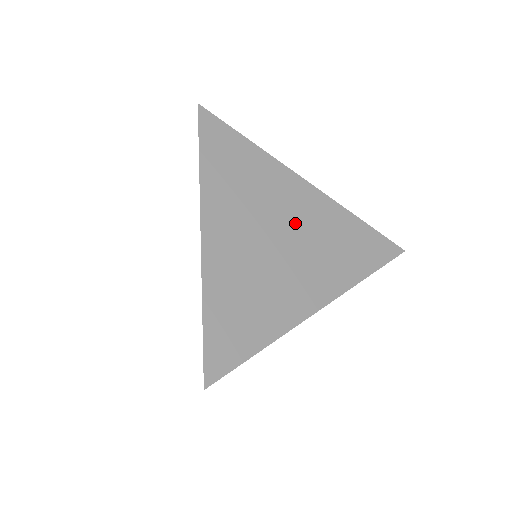
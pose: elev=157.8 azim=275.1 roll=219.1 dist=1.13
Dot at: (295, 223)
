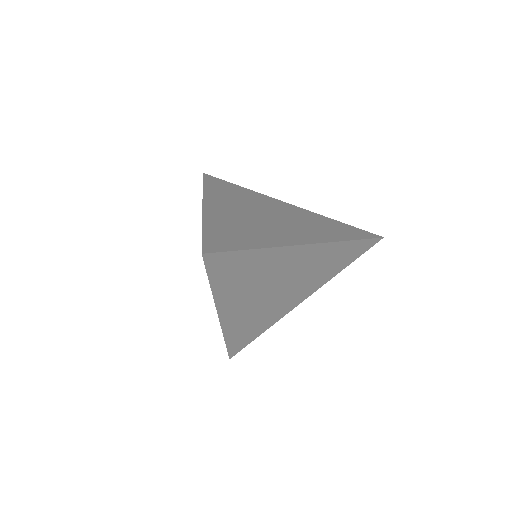
Dot at: (292, 274)
